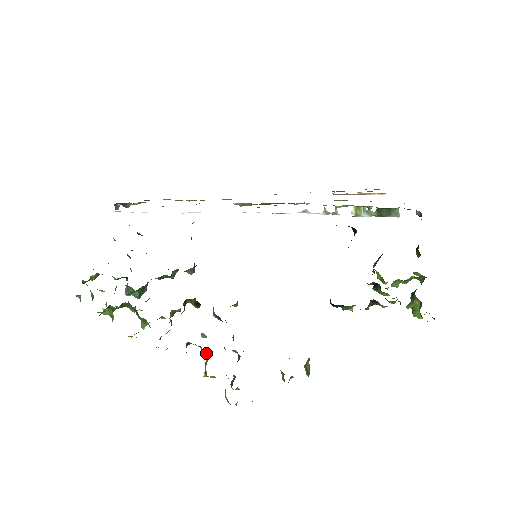
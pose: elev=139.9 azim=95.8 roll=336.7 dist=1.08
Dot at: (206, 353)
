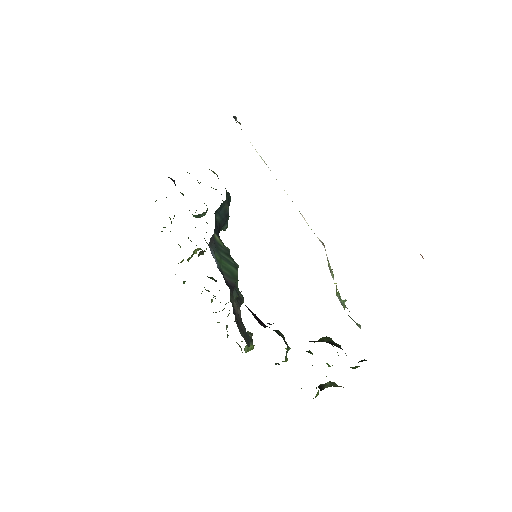
Dot at: occluded
